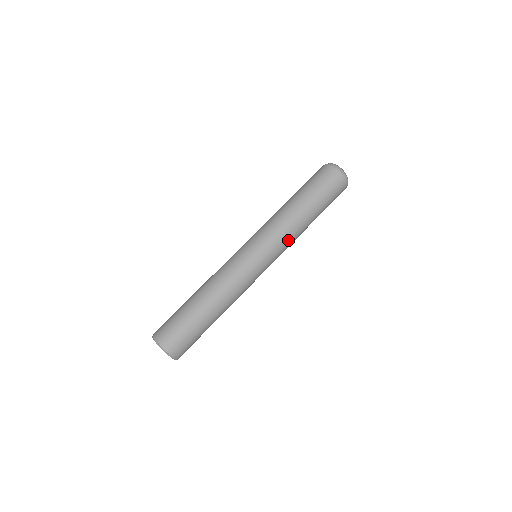
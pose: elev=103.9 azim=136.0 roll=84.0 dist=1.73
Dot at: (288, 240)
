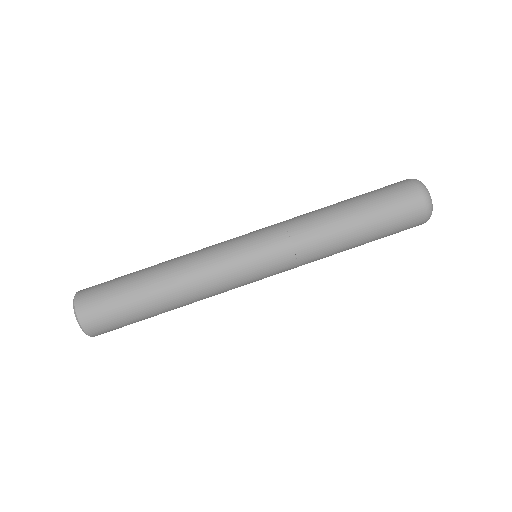
Dot at: (307, 263)
